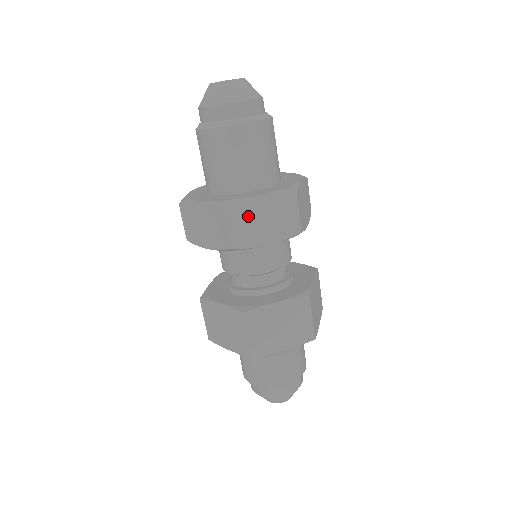
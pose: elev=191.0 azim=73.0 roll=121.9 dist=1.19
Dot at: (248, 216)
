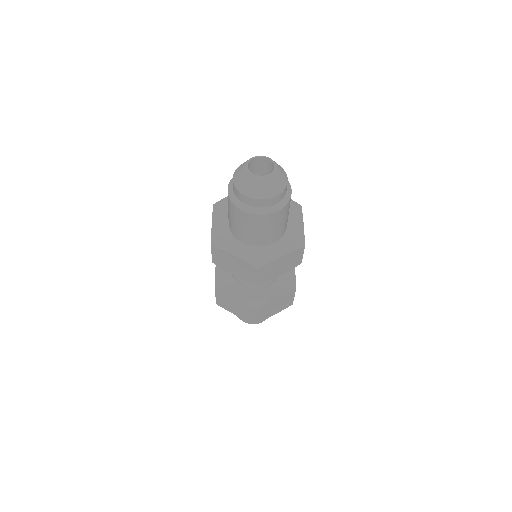
Dot at: (272, 268)
